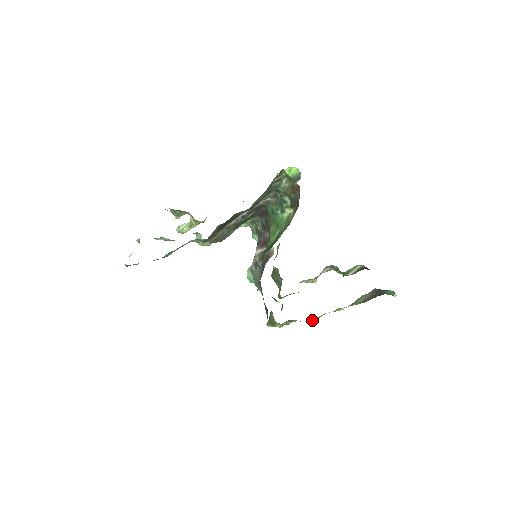
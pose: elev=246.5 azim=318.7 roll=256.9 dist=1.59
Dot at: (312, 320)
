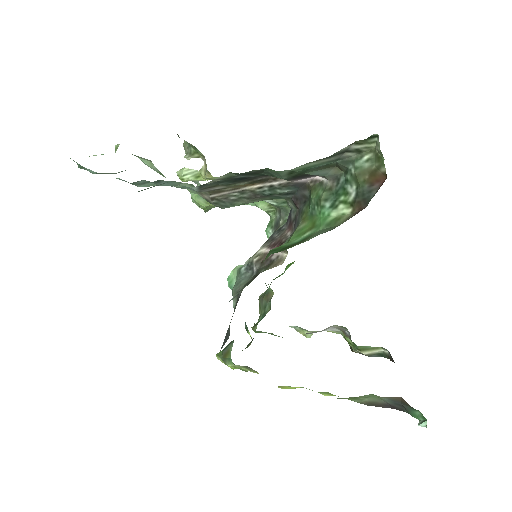
Dot at: occluded
